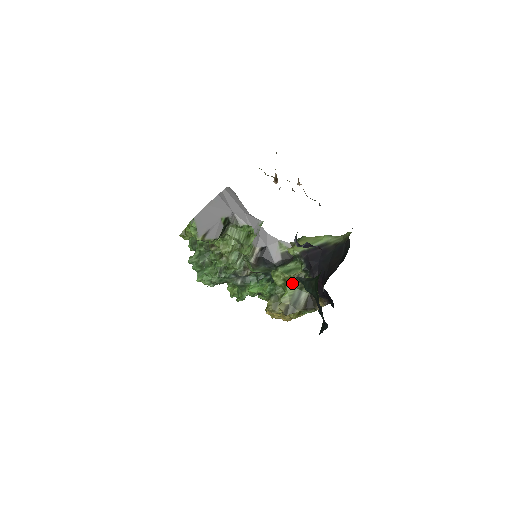
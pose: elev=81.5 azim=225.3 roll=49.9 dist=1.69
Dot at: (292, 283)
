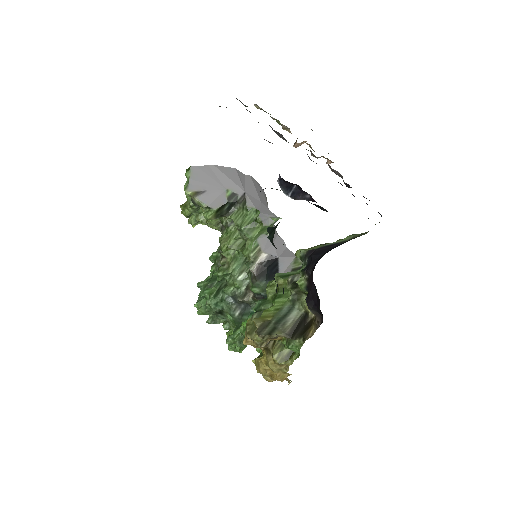
Dot at: (285, 294)
